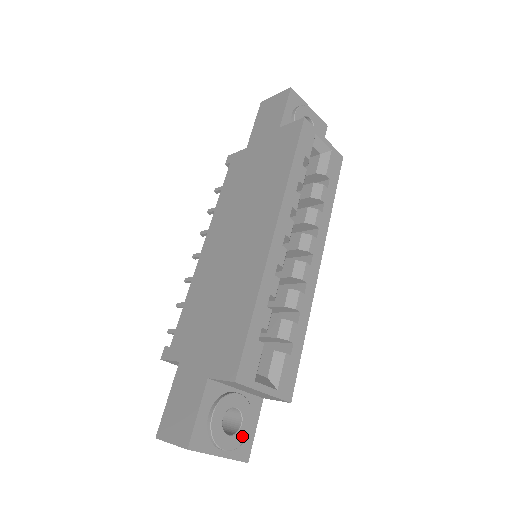
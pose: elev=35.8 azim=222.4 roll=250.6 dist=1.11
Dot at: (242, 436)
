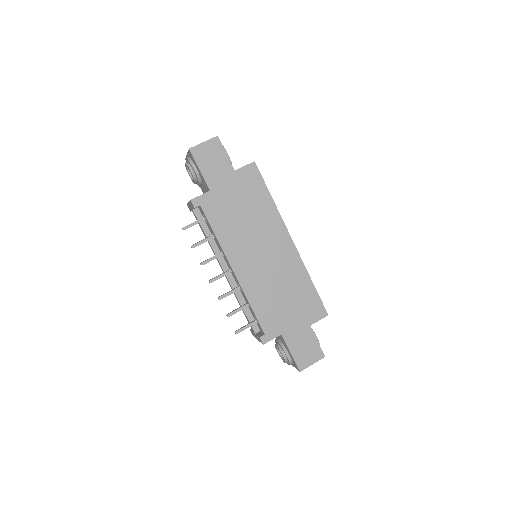
Dot at: occluded
